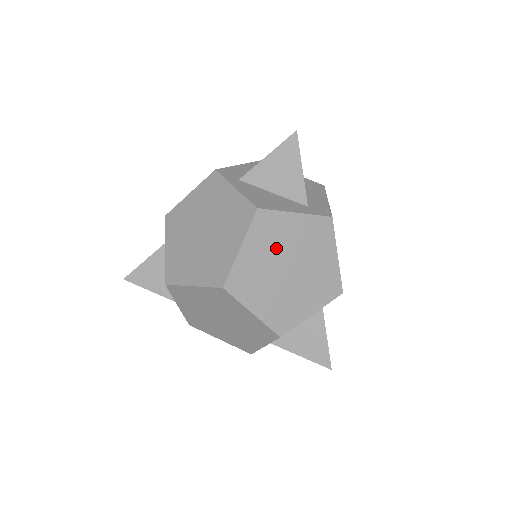
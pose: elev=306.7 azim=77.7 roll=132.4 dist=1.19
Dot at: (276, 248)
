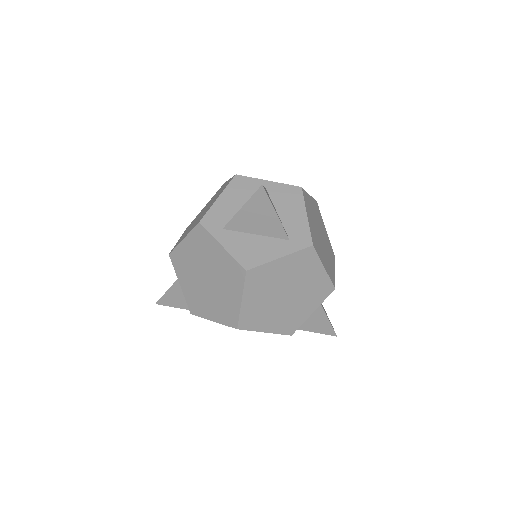
Dot at: (271, 288)
